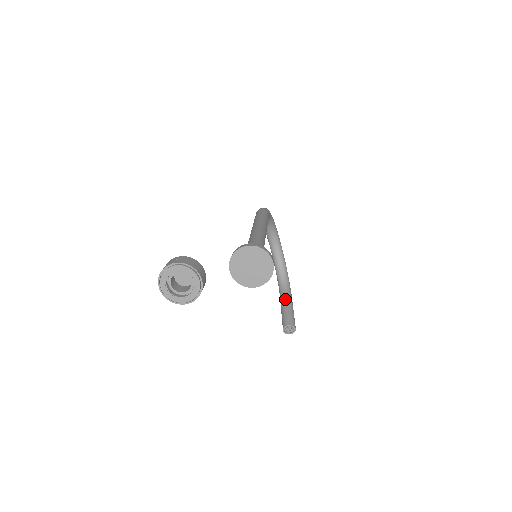
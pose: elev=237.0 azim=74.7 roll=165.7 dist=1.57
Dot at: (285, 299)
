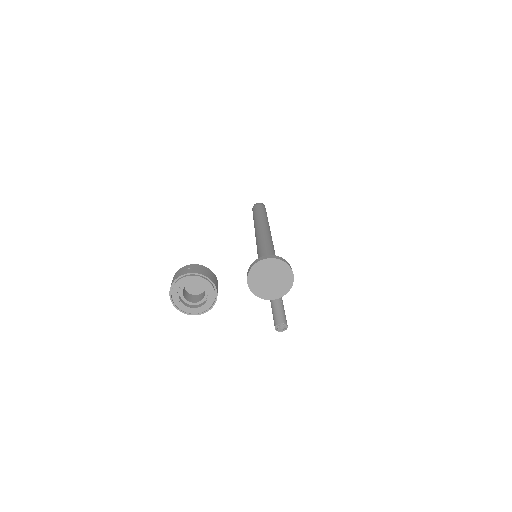
Dot at: occluded
